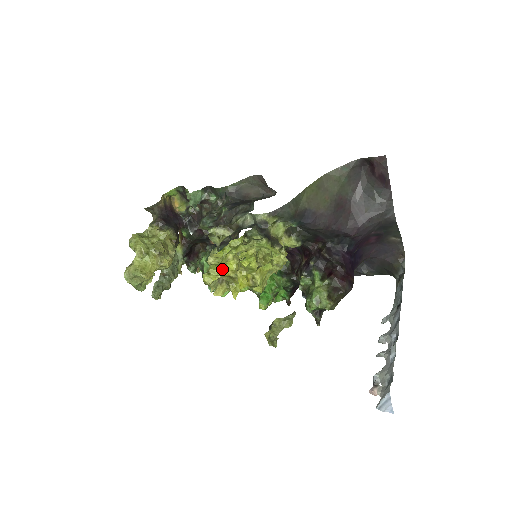
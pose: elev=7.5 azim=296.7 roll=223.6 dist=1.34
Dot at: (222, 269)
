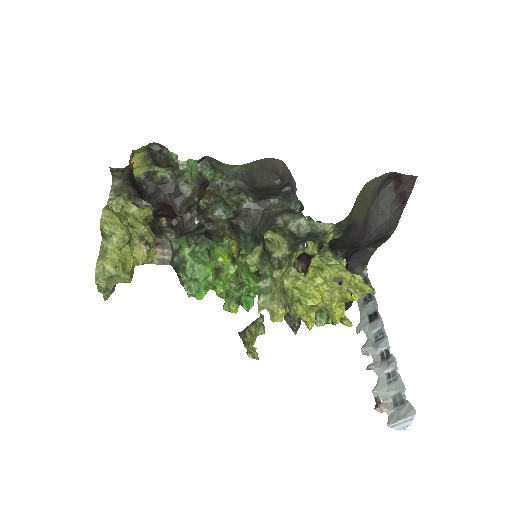
Dot at: (315, 298)
